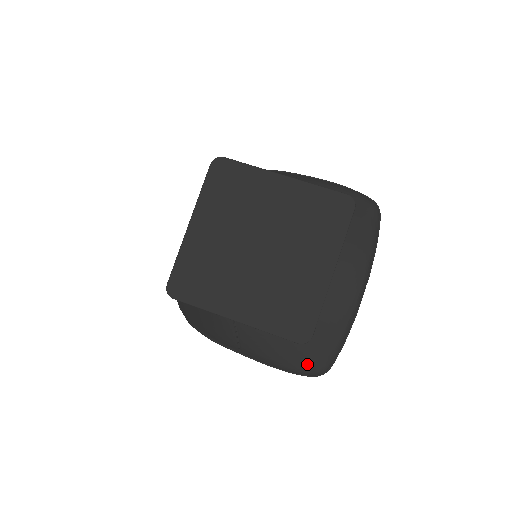
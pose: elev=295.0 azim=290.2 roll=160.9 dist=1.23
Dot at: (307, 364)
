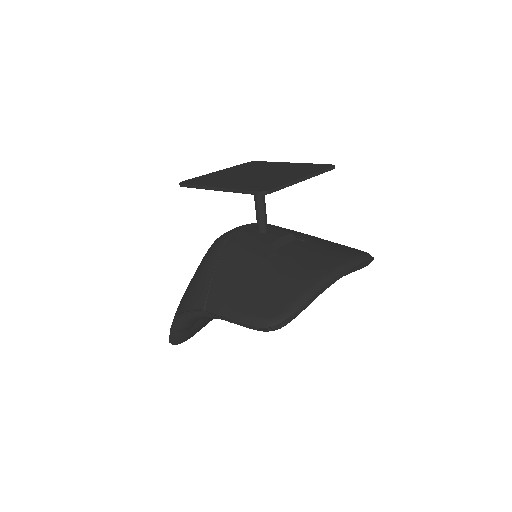
Dot at: (263, 310)
